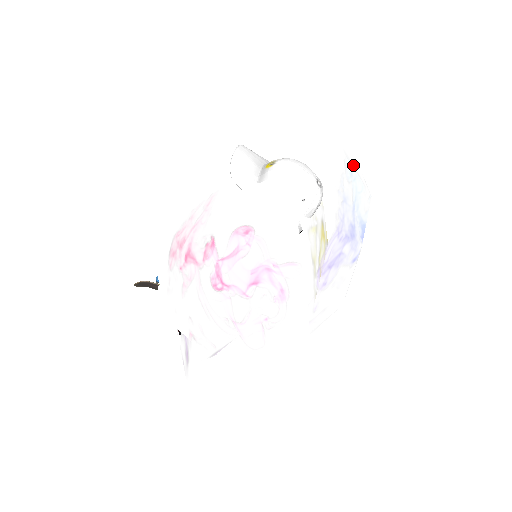
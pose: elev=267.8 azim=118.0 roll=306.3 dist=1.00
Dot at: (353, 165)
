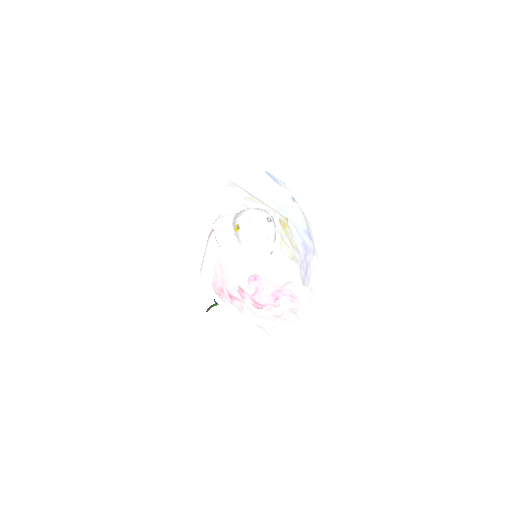
Dot at: (281, 203)
